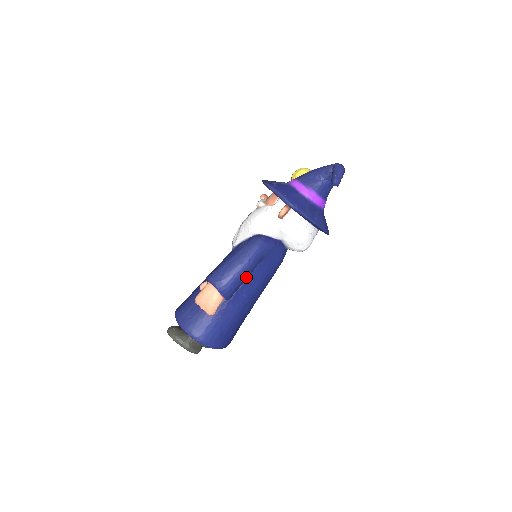
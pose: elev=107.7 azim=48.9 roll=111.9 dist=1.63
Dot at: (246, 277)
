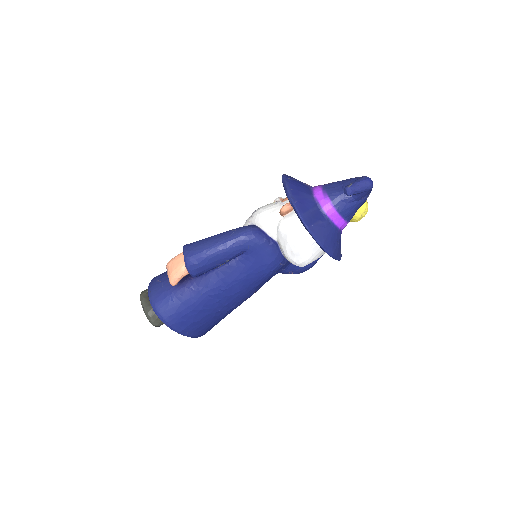
Dot at: (219, 261)
